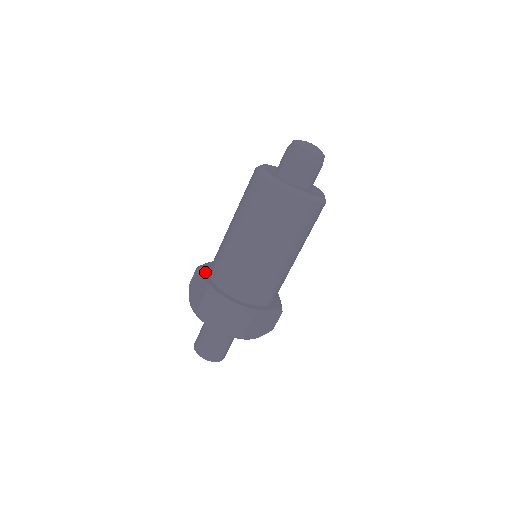
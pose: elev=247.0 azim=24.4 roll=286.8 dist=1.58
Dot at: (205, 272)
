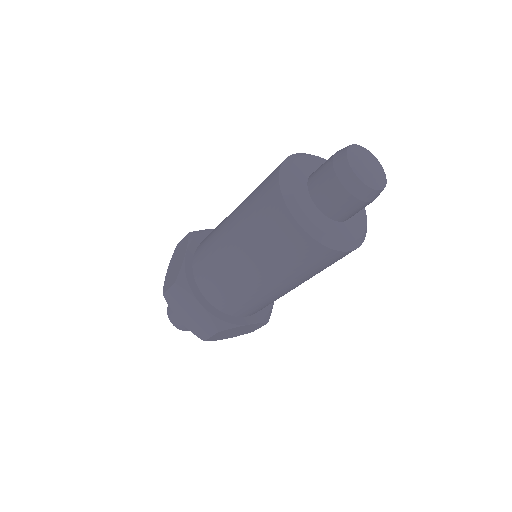
Dot at: (191, 249)
